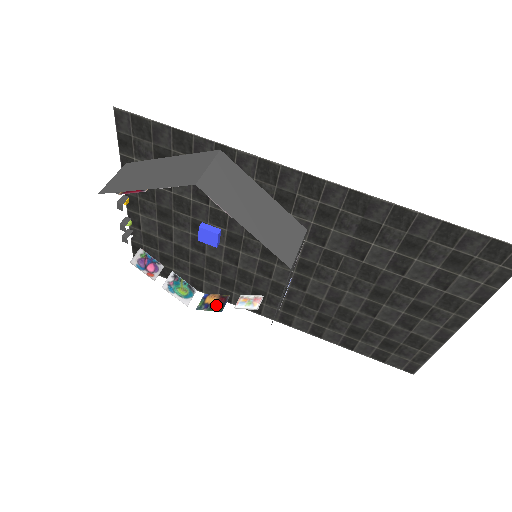
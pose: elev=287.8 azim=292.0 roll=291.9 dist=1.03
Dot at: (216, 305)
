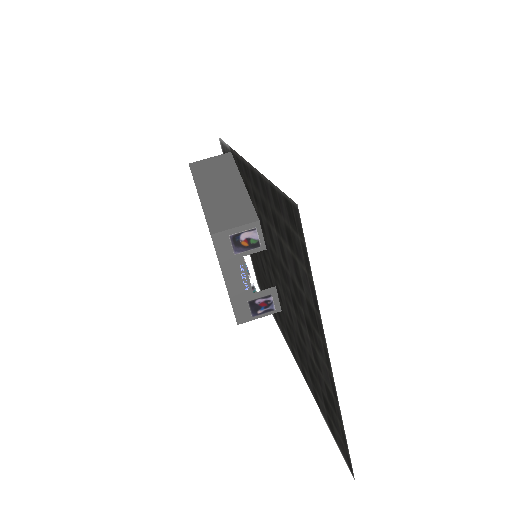
Dot at: occluded
